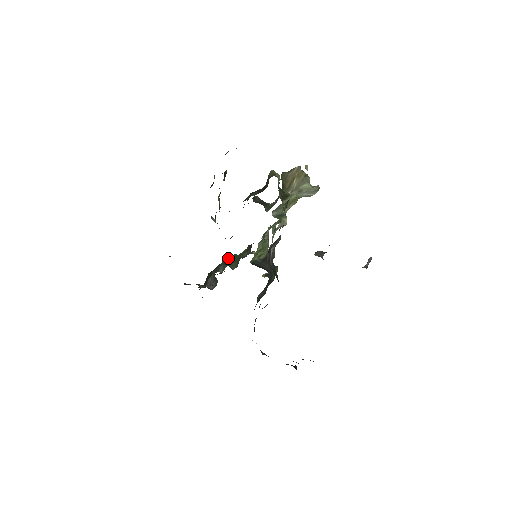
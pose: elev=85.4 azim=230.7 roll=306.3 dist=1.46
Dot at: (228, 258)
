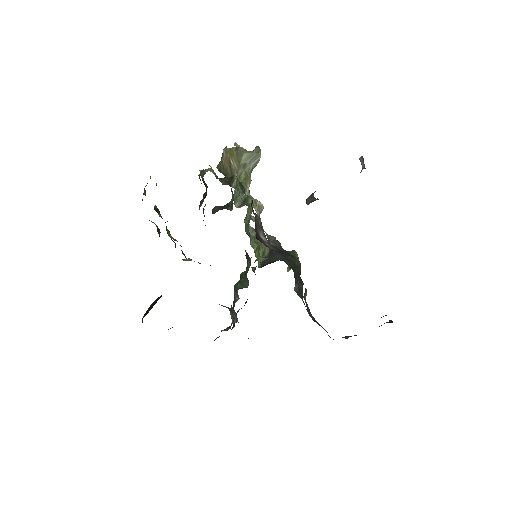
Dot at: occluded
